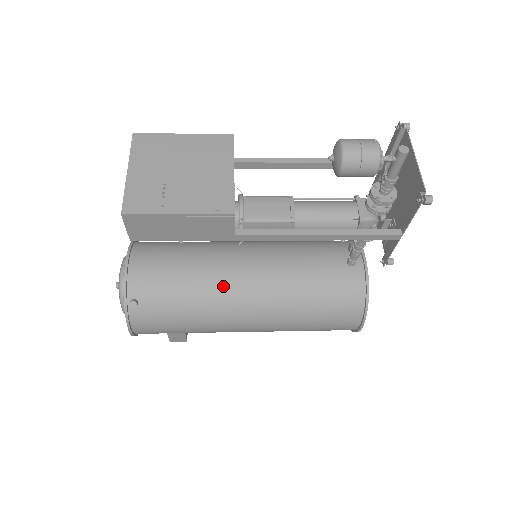
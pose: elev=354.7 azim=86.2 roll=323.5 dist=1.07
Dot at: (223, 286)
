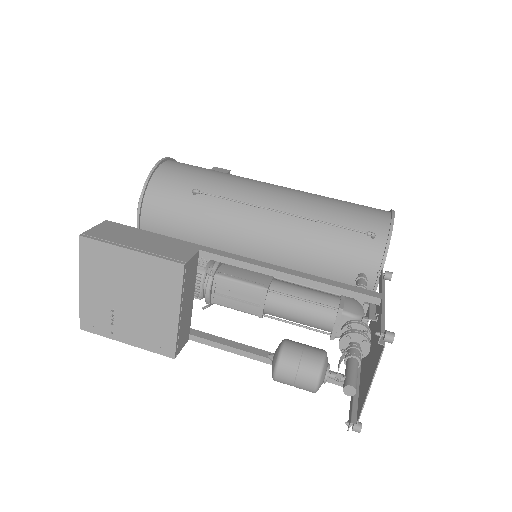
Dot at: occluded
